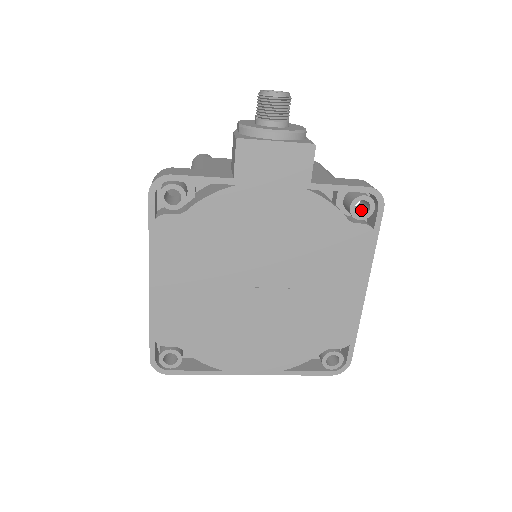
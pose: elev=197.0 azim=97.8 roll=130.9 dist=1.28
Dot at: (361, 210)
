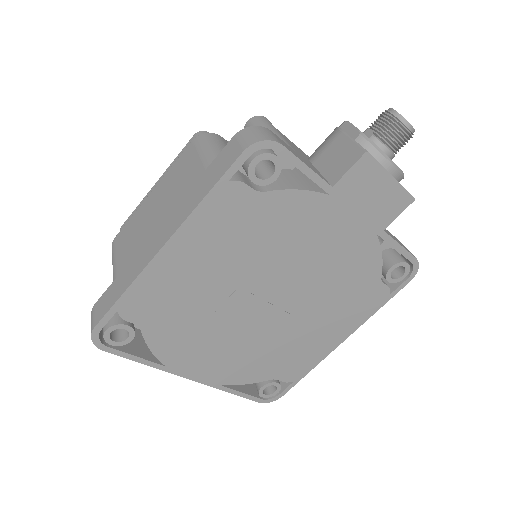
Dot at: occluded
